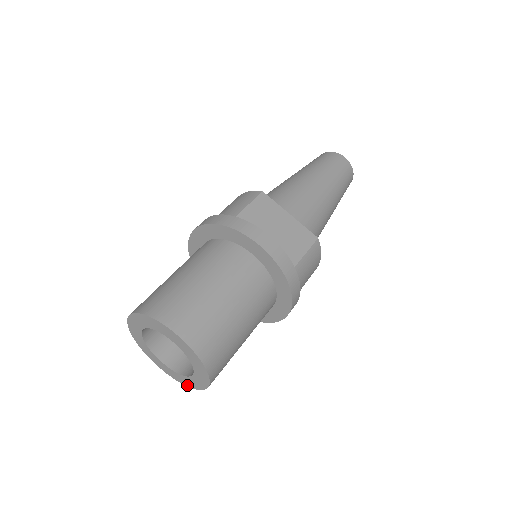
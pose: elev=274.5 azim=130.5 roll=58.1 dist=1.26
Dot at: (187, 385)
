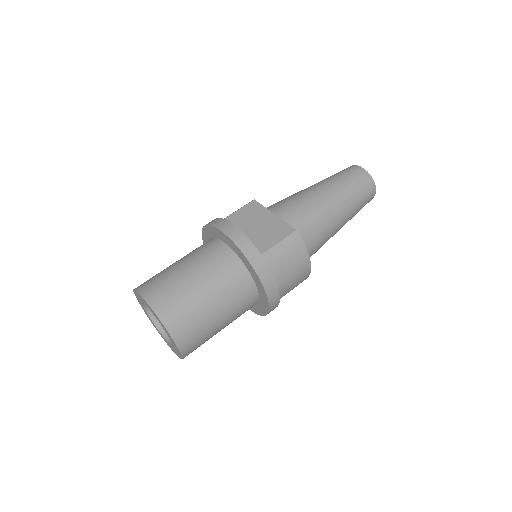
Dot at: (180, 357)
